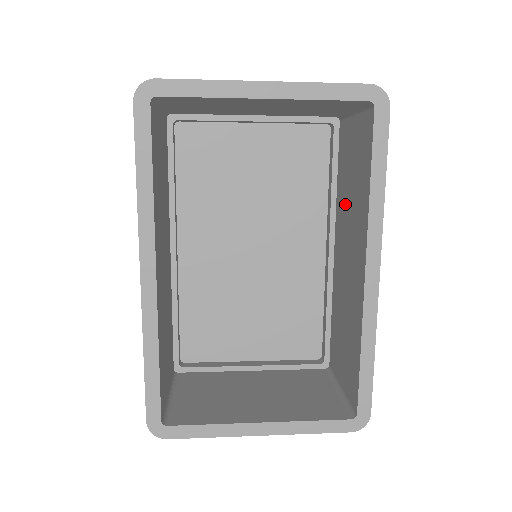
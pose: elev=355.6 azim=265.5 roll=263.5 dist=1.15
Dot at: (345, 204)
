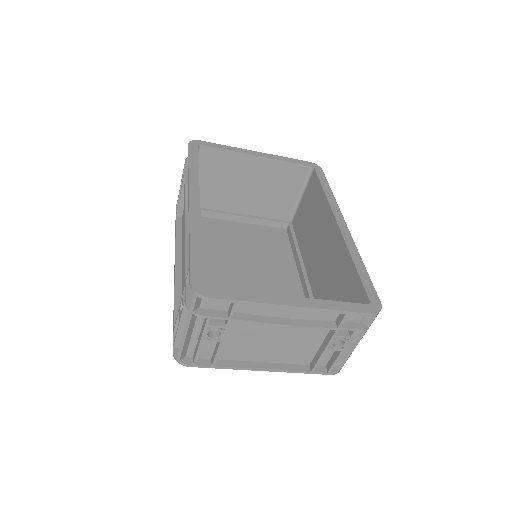
Dot at: (309, 239)
